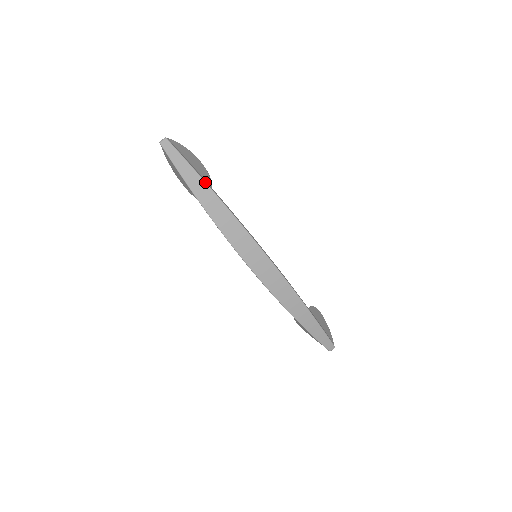
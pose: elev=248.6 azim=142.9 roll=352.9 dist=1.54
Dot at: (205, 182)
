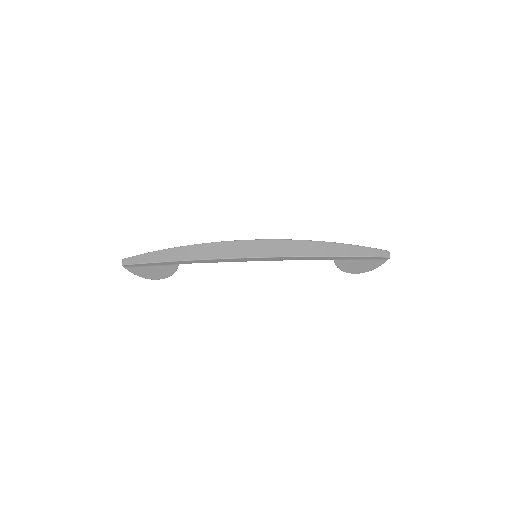
Dot at: (170, 248)
